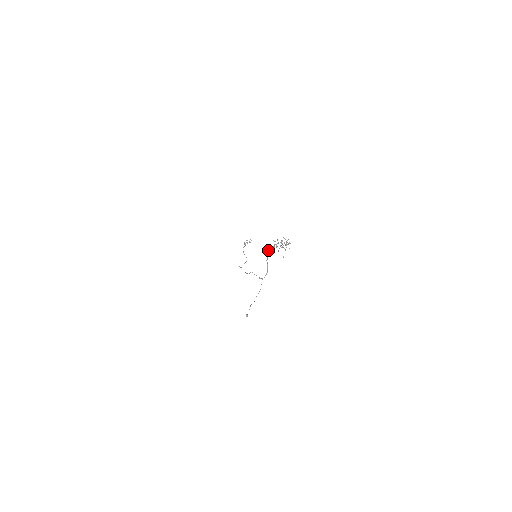
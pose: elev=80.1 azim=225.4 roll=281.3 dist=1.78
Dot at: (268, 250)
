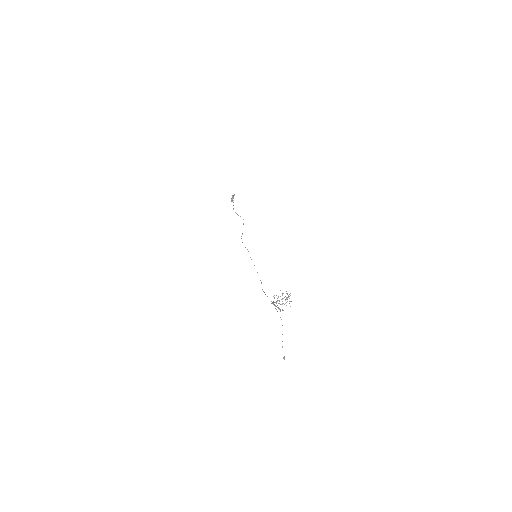
Dot at: (272, 303)
